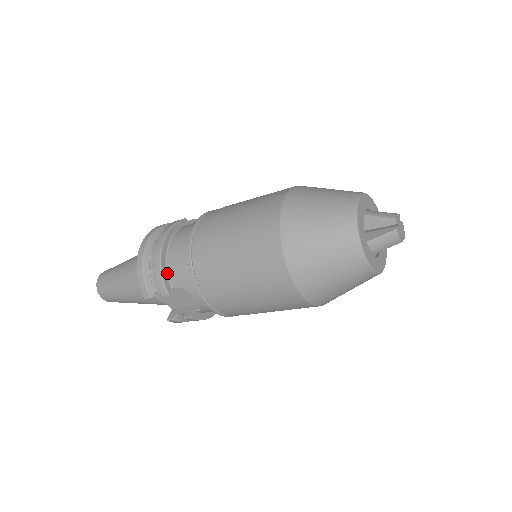
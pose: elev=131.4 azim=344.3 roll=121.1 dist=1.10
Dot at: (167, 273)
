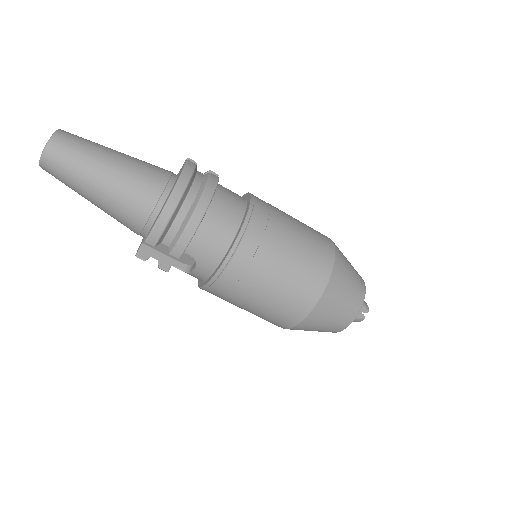
Dot at: (191, 239)
